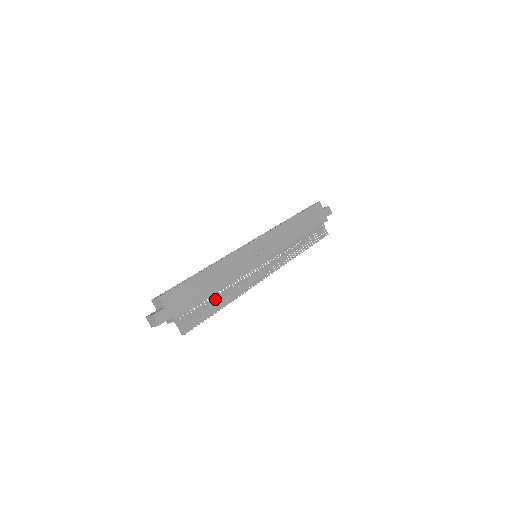
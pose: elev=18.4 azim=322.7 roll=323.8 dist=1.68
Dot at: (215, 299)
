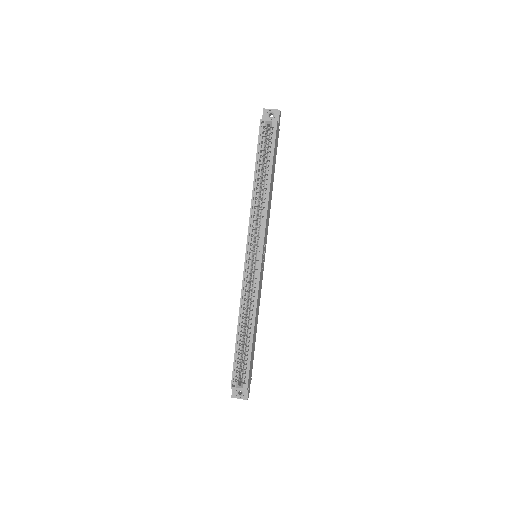
Dot at: occluded
